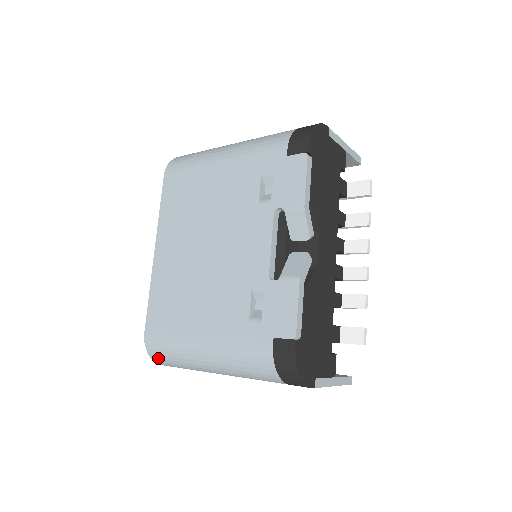
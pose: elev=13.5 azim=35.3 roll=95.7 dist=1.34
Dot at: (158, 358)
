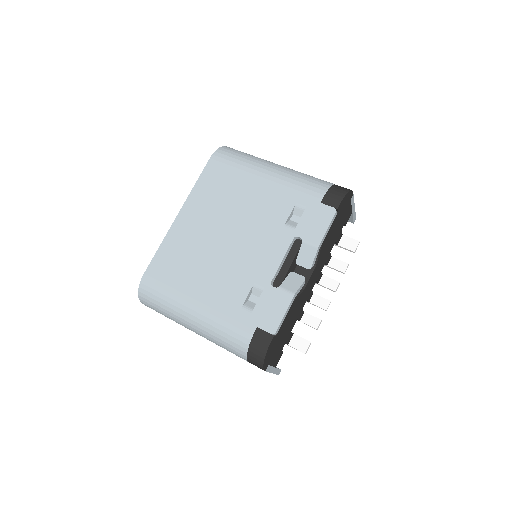
Dot at: (146, 298)
